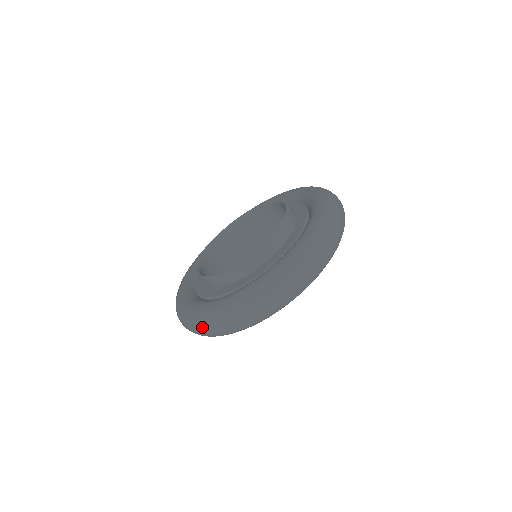
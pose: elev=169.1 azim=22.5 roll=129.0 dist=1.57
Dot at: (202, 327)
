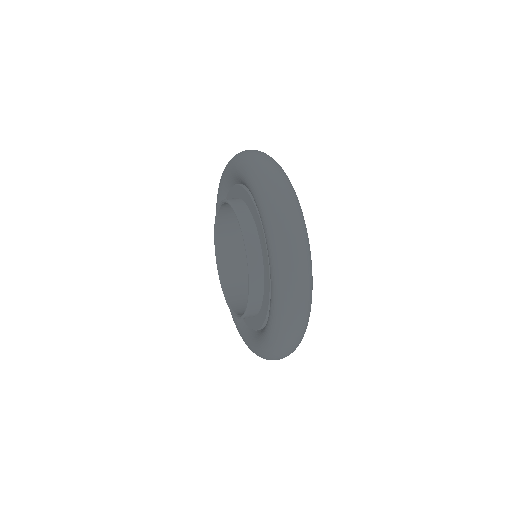
Dot at: occluded
